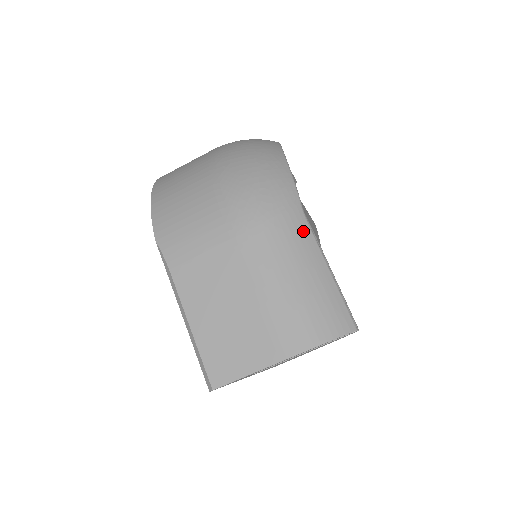
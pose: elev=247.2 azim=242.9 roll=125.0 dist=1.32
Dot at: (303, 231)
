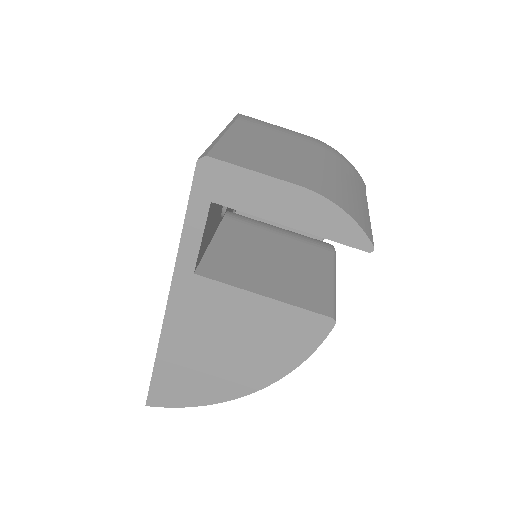
Dot at: (362, 187)
